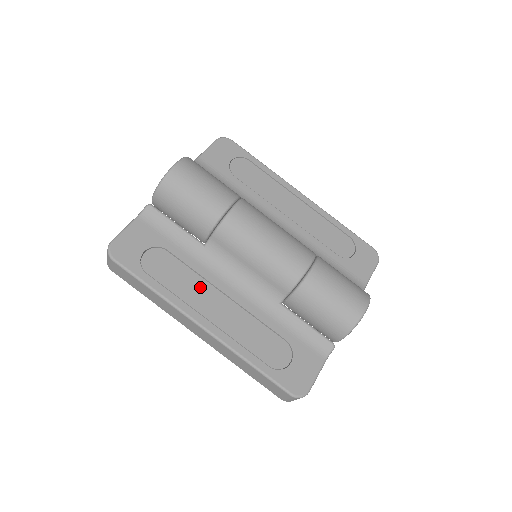
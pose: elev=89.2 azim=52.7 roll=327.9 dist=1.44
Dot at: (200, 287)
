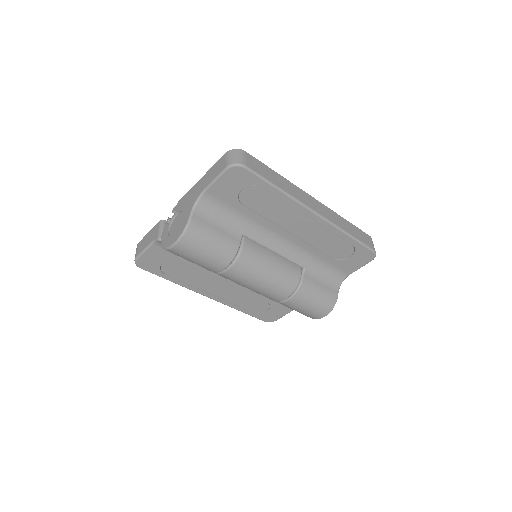
Dot at: (206, 280)
